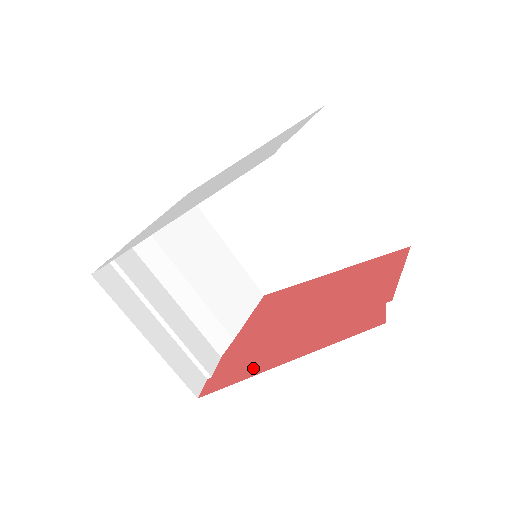
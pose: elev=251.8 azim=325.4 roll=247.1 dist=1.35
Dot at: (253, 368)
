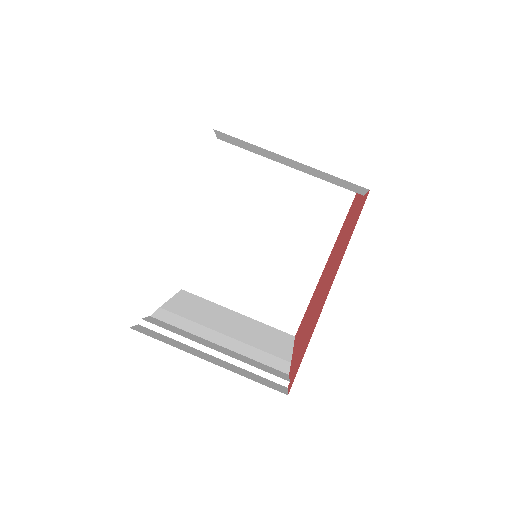
Dot at: (313, 326)
